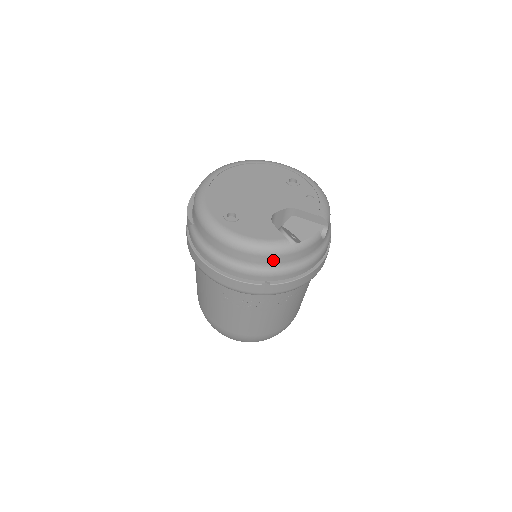
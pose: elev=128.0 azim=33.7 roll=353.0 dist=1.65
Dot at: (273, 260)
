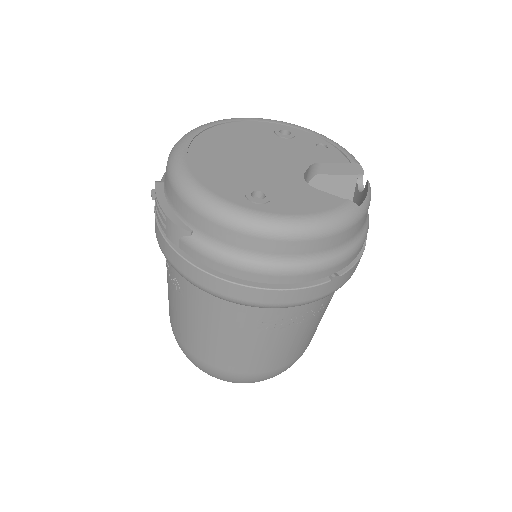
Dot at: (344, 237)
